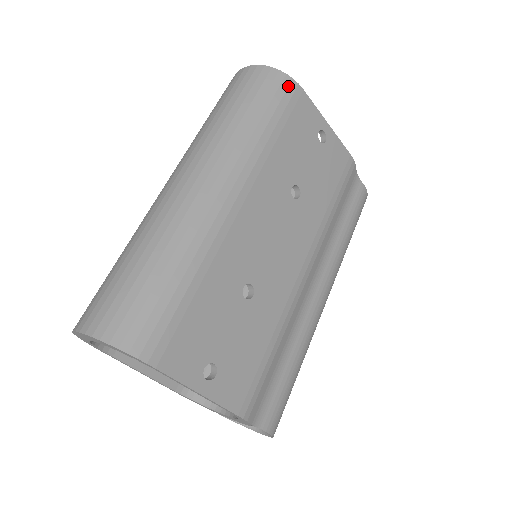
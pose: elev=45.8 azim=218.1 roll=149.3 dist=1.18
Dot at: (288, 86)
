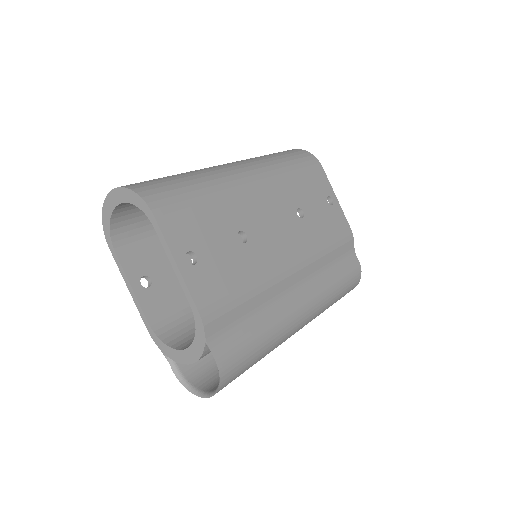
Dot at: (312, 159)
